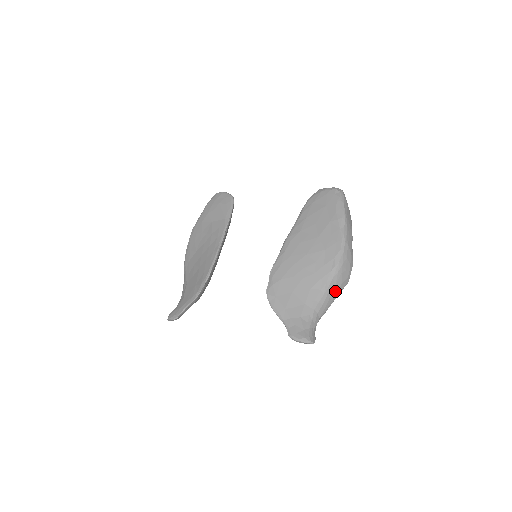
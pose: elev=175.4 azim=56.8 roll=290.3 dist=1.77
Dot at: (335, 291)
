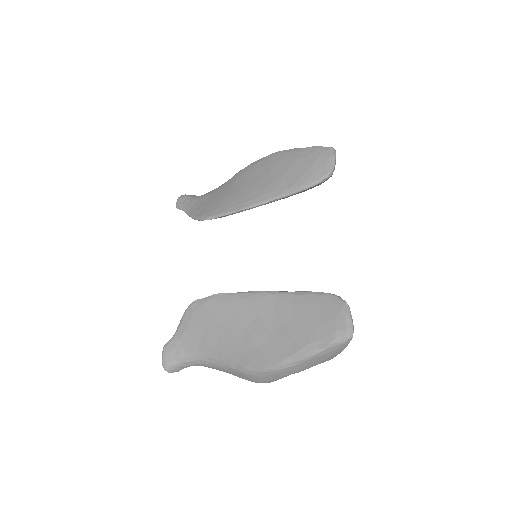
Dot at: (232, 373)
